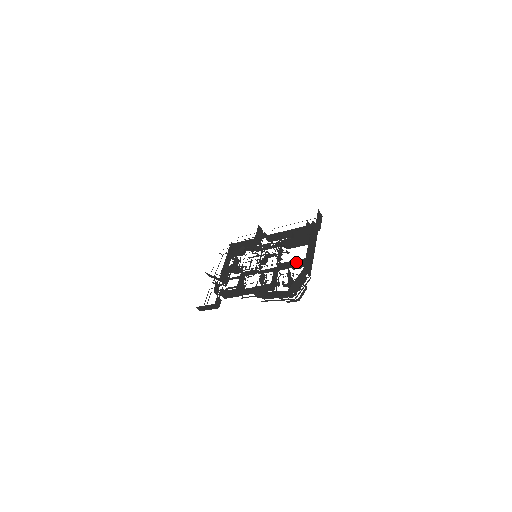
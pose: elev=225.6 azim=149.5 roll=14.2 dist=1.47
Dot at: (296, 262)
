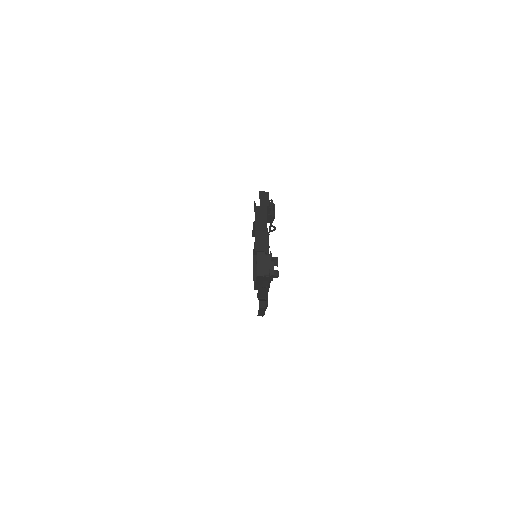
Dot at: occluded
